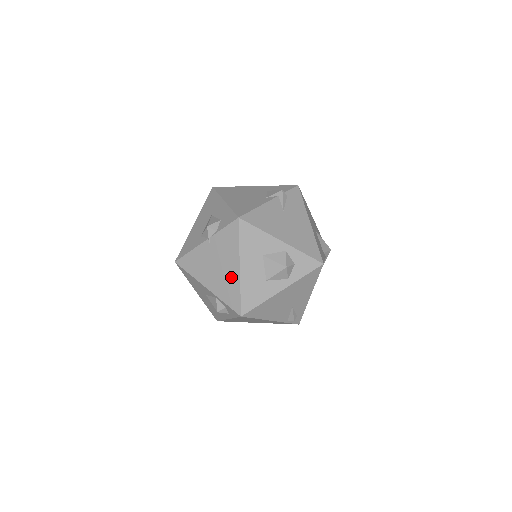
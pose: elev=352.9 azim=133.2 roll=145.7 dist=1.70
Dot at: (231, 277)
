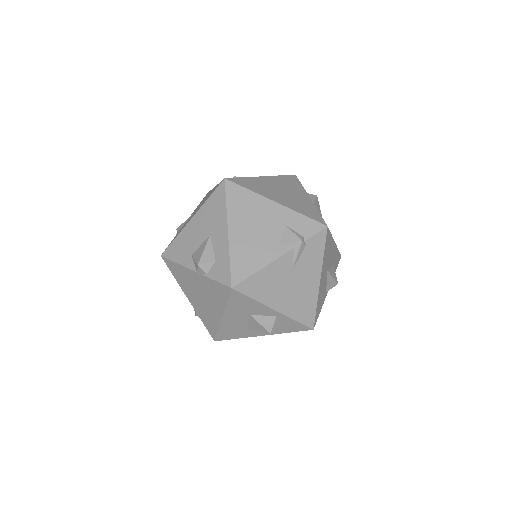
Dot at: (212, 315)
